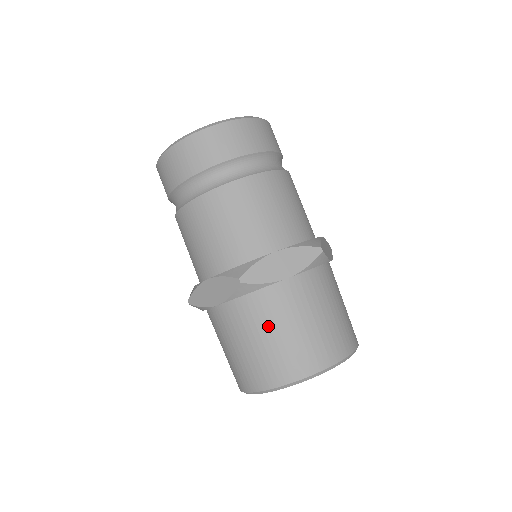
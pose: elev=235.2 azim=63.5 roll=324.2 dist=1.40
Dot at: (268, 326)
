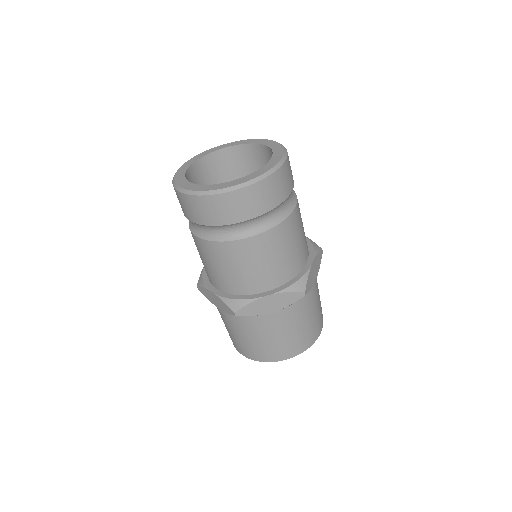
Dot at: (253, 333)
